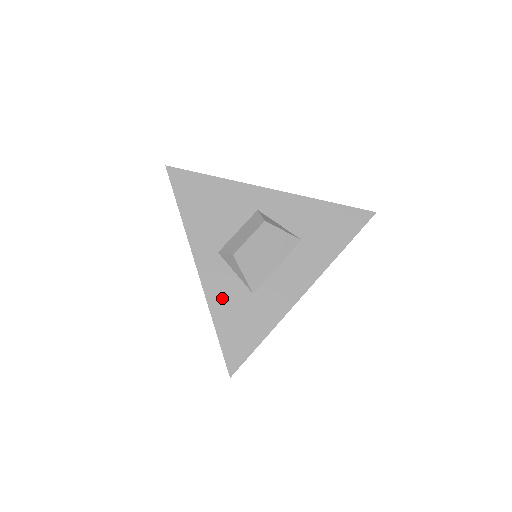
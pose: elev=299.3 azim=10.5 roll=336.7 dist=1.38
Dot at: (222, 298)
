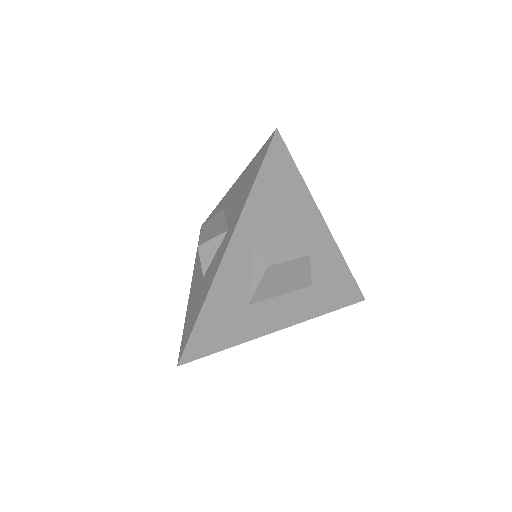
Dot at: (224, 292)
